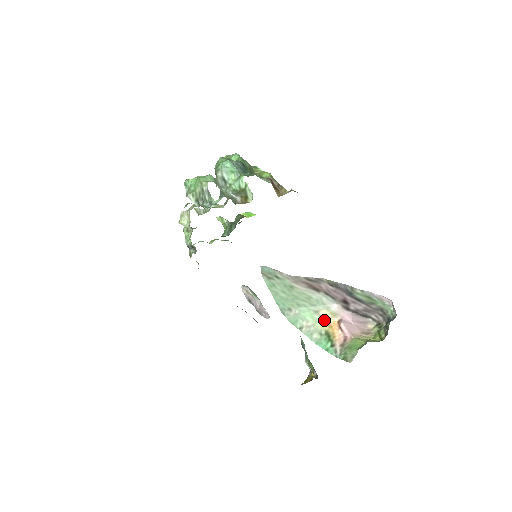
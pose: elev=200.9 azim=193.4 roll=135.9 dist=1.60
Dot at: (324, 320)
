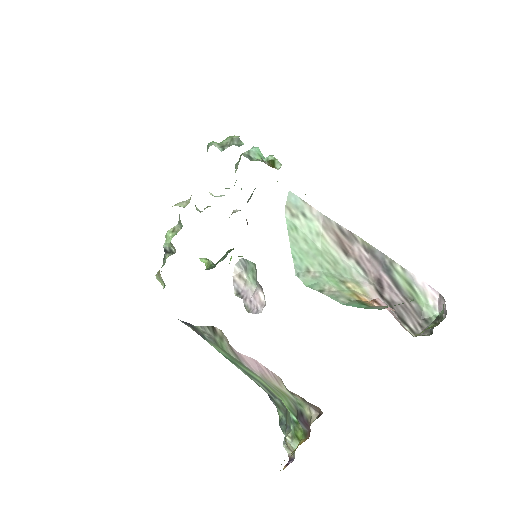
Dot at: (353, 292)
